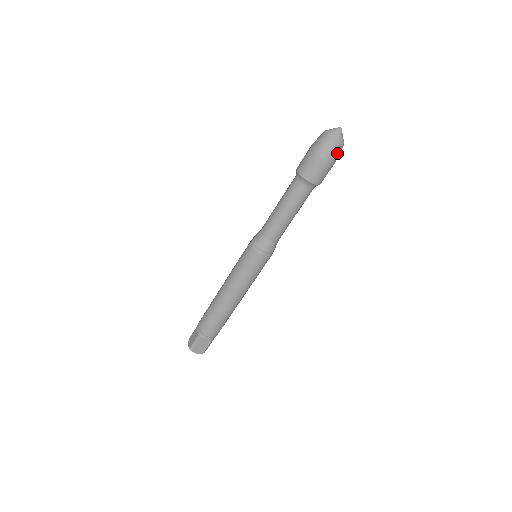
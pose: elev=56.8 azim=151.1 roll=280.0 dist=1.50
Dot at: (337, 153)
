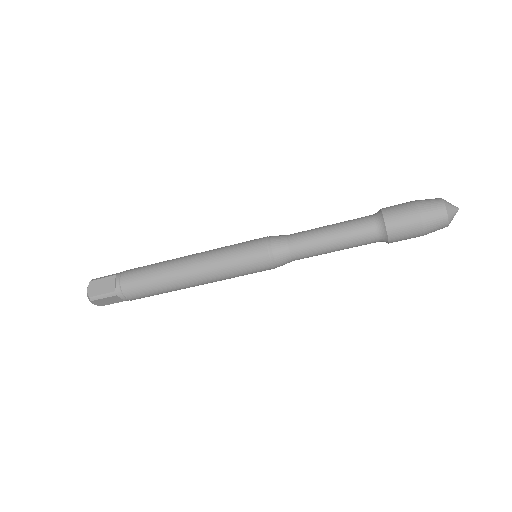
Dot at: occluded
